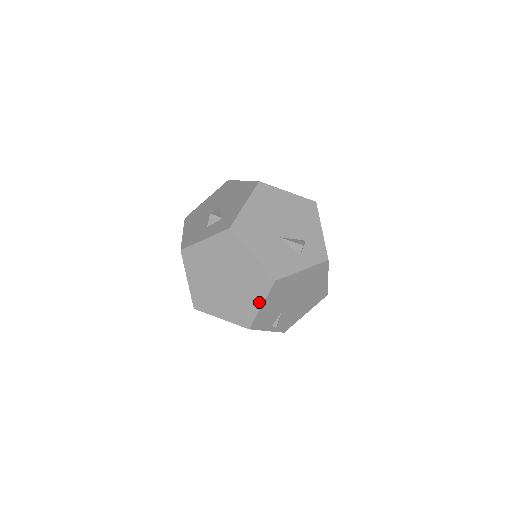
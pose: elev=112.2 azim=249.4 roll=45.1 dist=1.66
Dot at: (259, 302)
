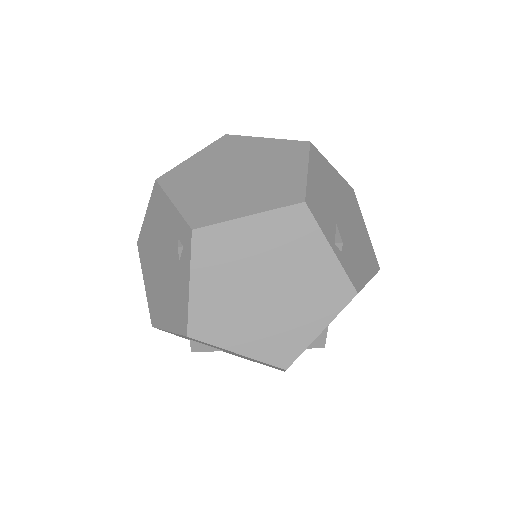
Dot at: (301, 168)
